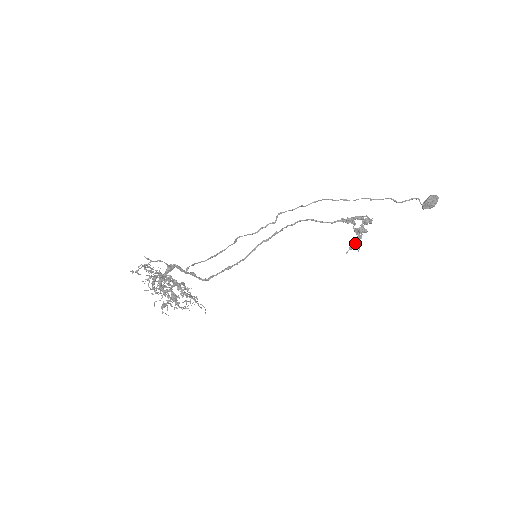
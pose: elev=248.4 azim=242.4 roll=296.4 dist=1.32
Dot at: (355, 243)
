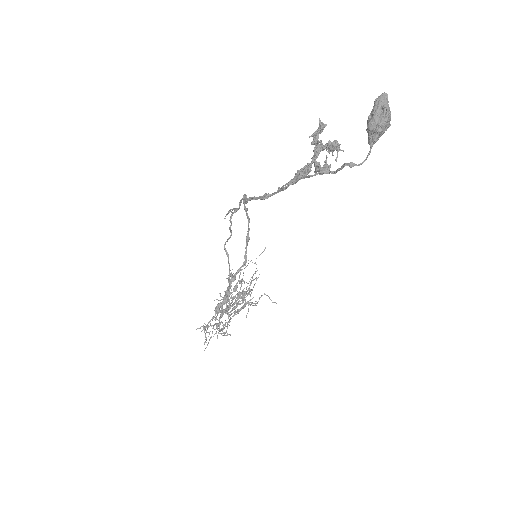
Dot at: (331, 149)
